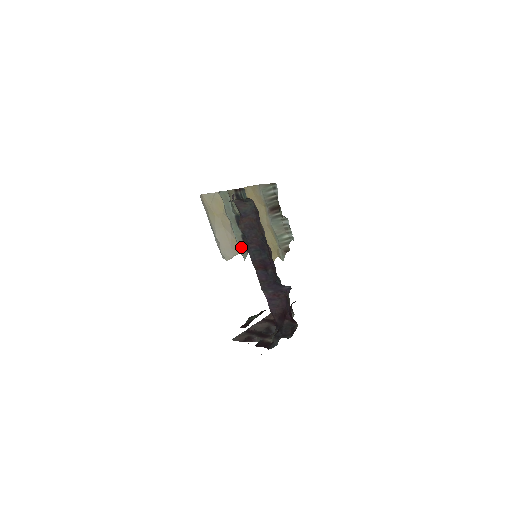
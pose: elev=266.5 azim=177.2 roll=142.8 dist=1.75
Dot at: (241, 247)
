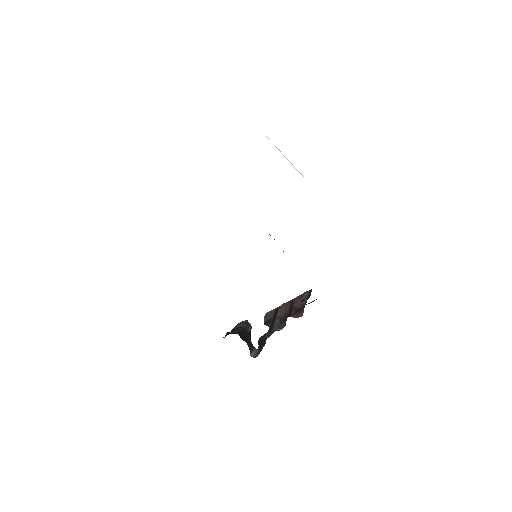
Dot at: occluded
